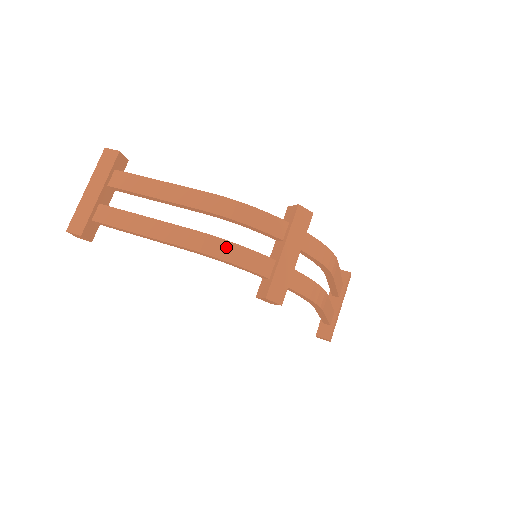
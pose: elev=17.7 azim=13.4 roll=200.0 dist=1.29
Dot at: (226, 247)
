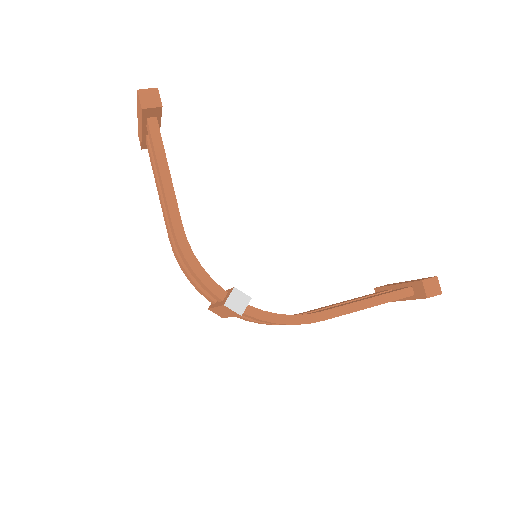
Dot at: (183, 269)
